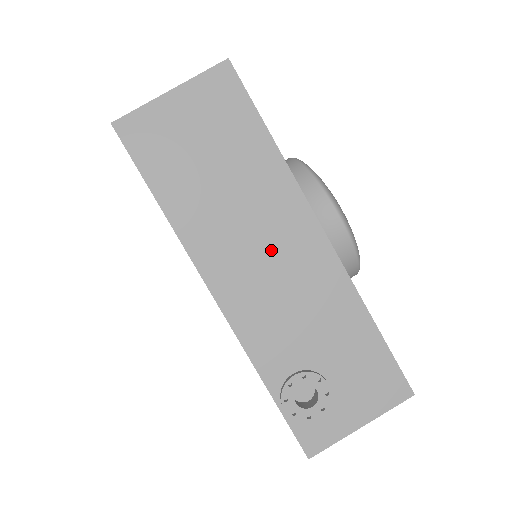
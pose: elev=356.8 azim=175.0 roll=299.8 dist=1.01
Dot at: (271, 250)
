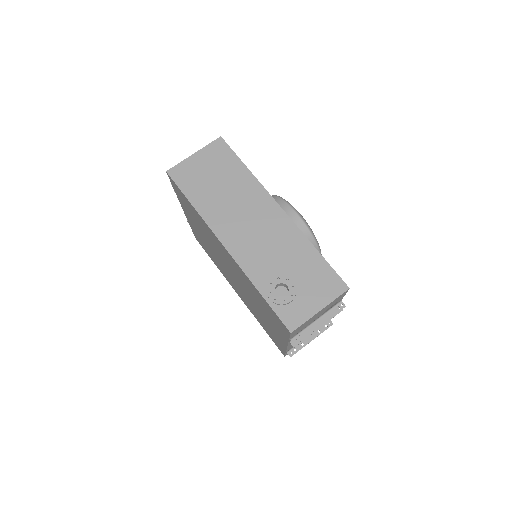
Dot at: (253, 219)
